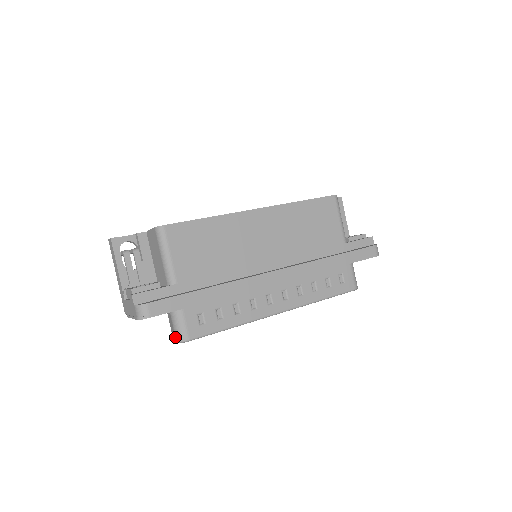
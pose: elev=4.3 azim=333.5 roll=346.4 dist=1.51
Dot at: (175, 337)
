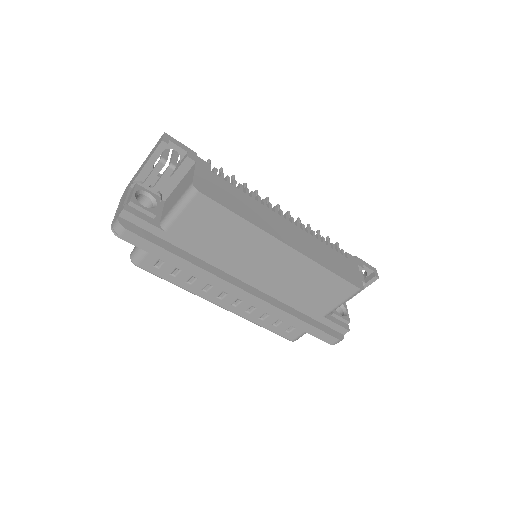
Dot at: (132, 252)
